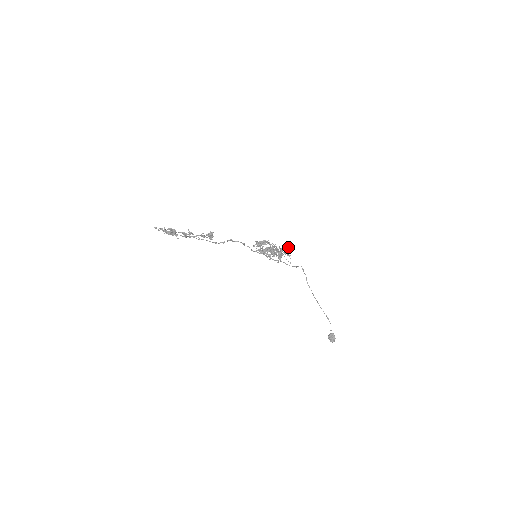
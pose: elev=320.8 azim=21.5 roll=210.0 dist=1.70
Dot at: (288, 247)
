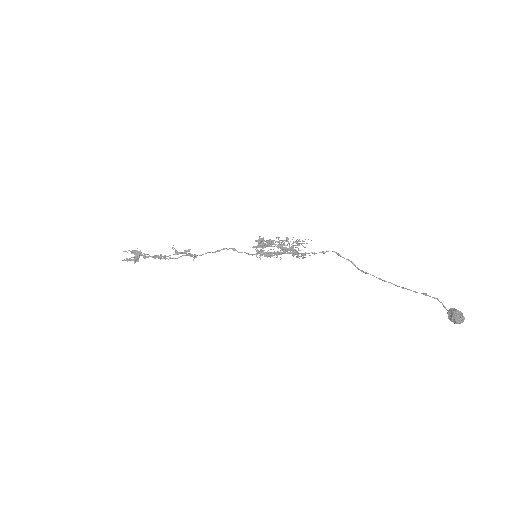
Dot at: occluded
